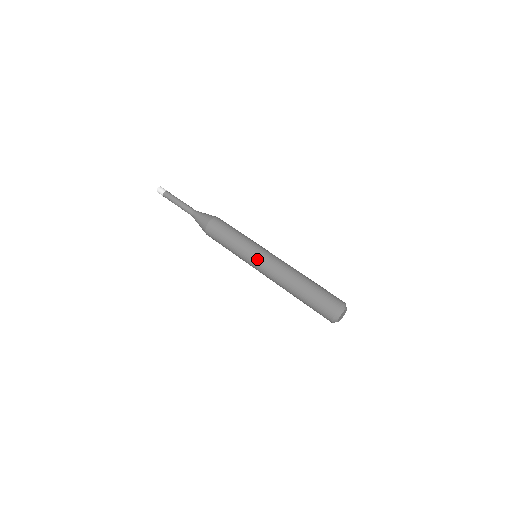
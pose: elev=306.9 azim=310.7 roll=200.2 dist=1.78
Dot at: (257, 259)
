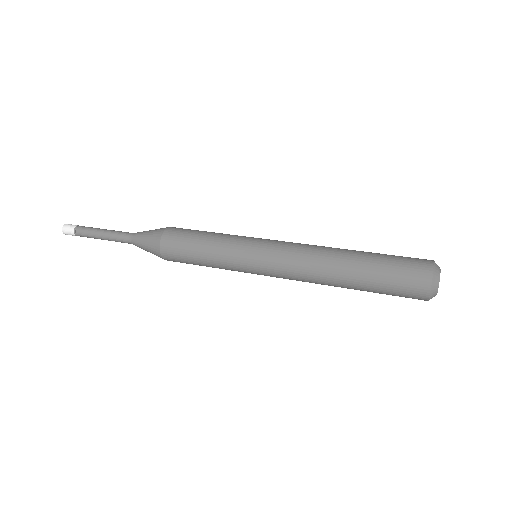
Dot at: (263, 252)
